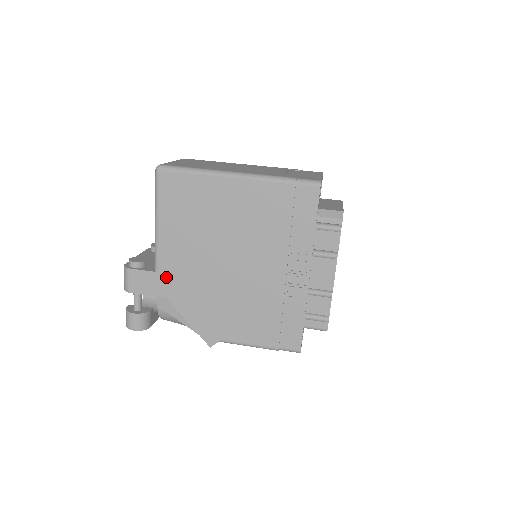
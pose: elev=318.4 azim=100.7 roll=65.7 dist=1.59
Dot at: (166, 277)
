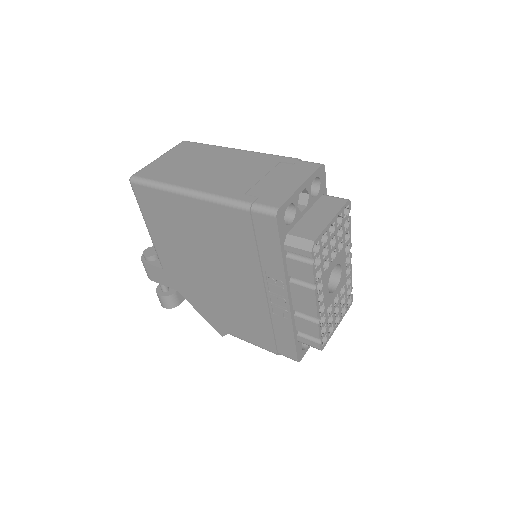
Dot at: (171, 274)
